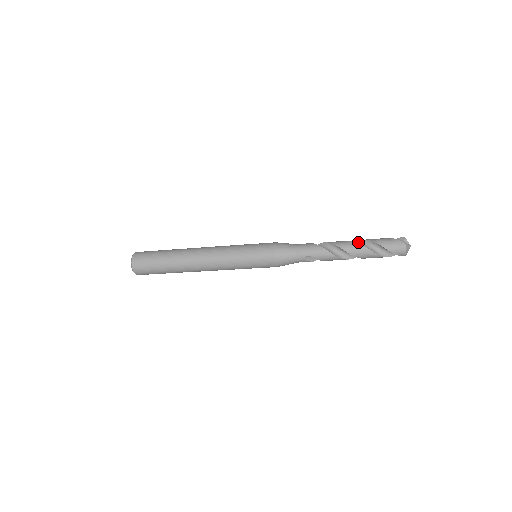
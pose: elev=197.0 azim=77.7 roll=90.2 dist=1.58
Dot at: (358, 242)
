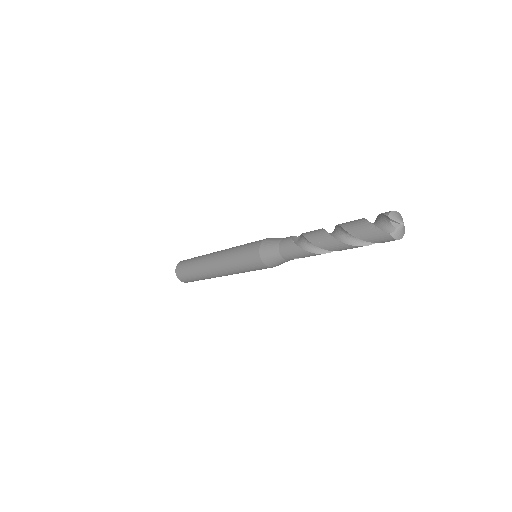
Dot at: (338, 227)
